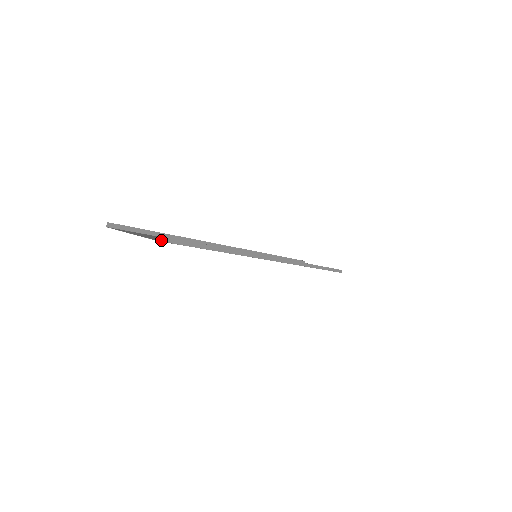
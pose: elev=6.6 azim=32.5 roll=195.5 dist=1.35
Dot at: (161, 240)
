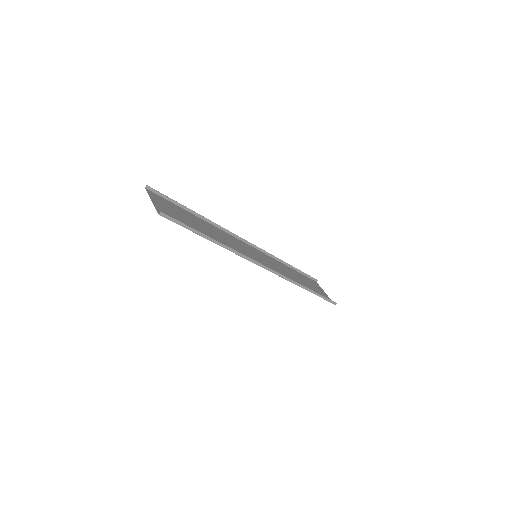
Dot at: (162, 215)
